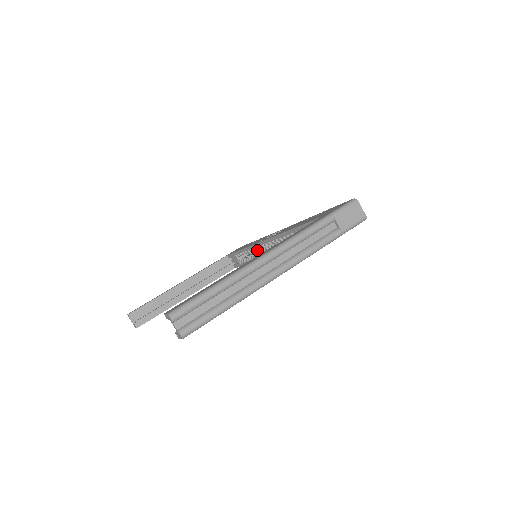
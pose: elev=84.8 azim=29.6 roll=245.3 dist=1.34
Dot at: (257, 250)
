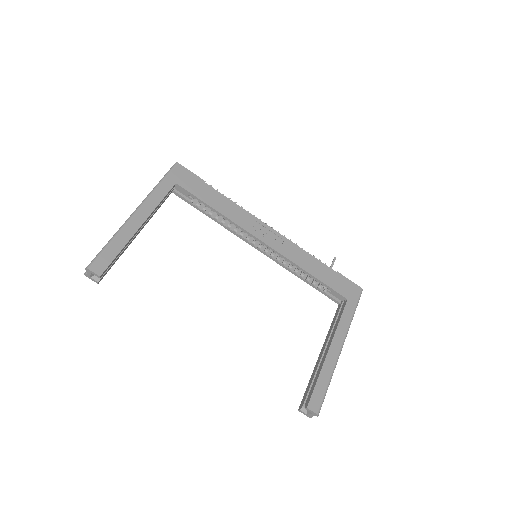
Dot at: occluded
